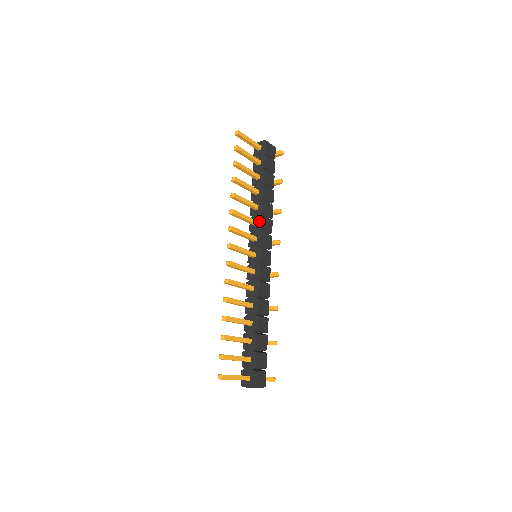
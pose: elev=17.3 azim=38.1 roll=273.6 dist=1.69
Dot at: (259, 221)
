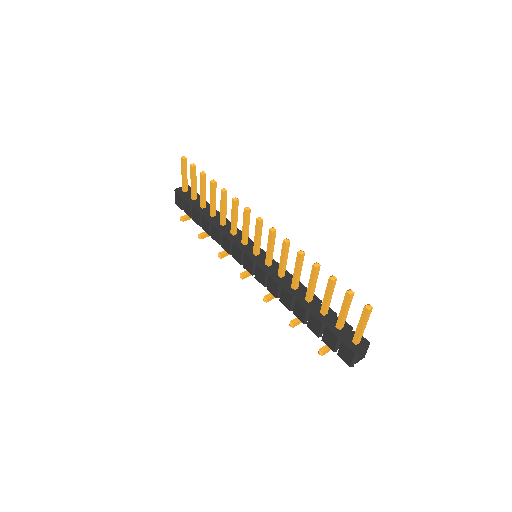
Dot at: occluded
